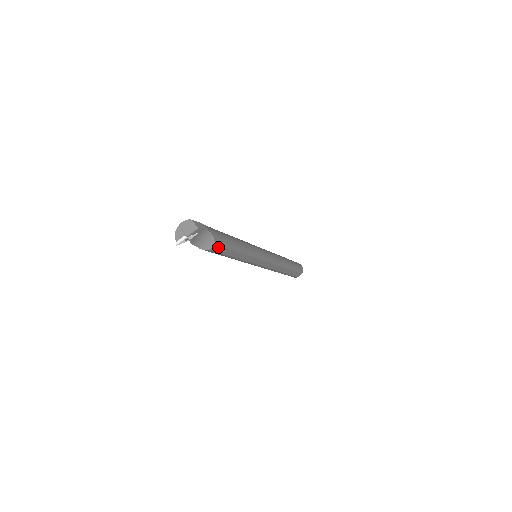
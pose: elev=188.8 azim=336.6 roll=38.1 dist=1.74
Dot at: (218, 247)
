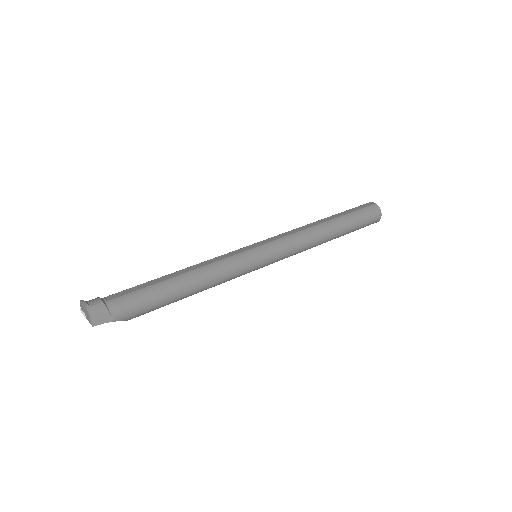
Dot at: occluded
